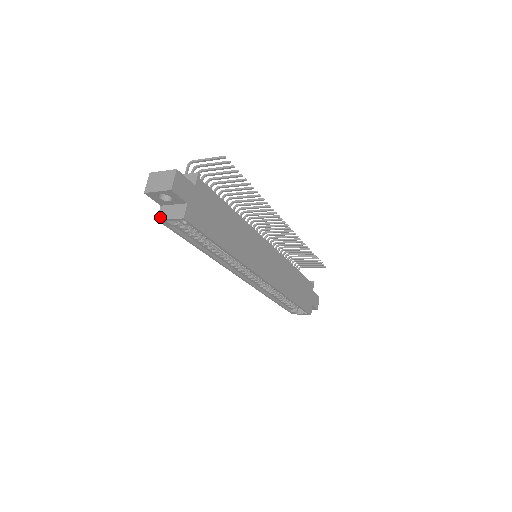
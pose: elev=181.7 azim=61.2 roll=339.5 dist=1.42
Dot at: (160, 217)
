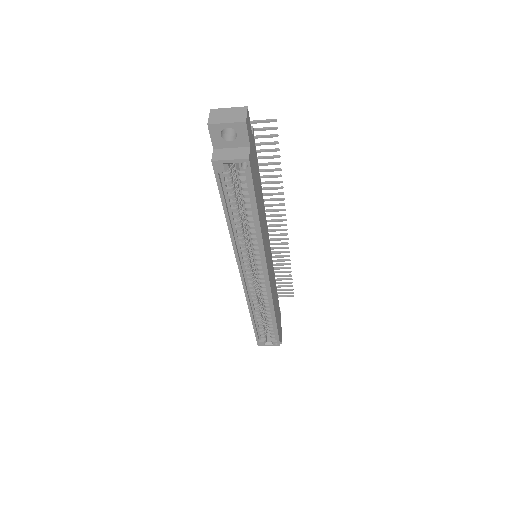
Dot at: (215, 158)
